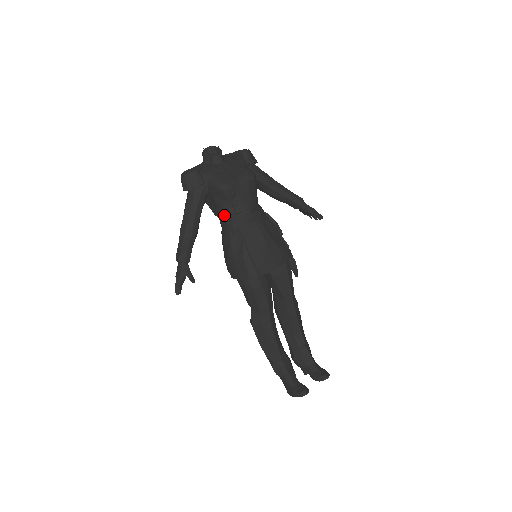
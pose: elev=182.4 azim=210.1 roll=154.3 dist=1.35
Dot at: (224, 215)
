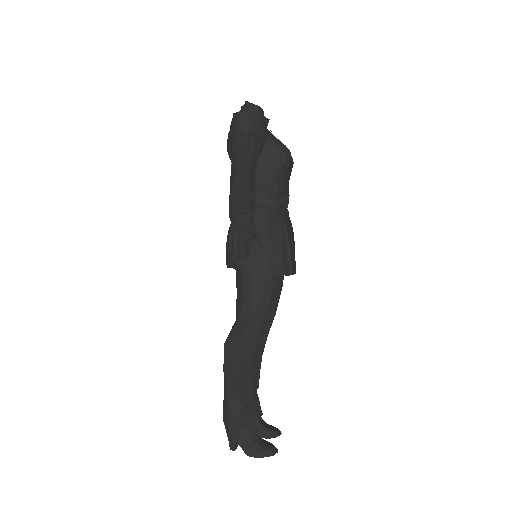
Dot at: (267, 186)
